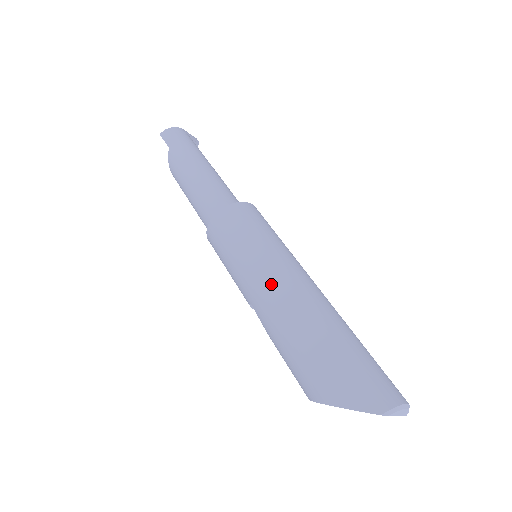
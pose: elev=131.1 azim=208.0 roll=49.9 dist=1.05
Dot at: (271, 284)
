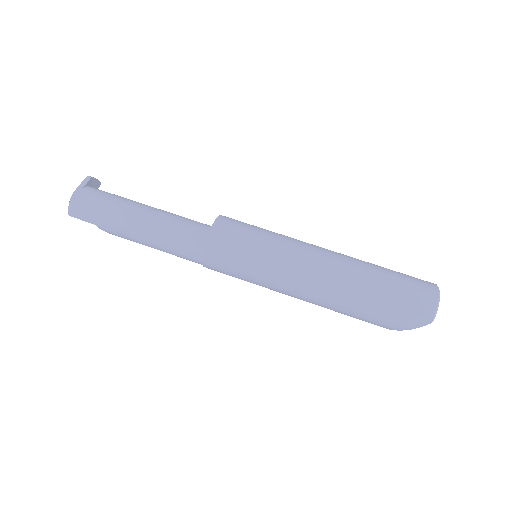
Dot at: (297, 288)
